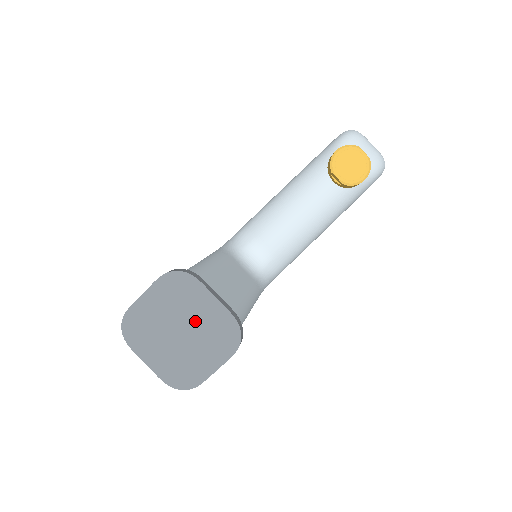
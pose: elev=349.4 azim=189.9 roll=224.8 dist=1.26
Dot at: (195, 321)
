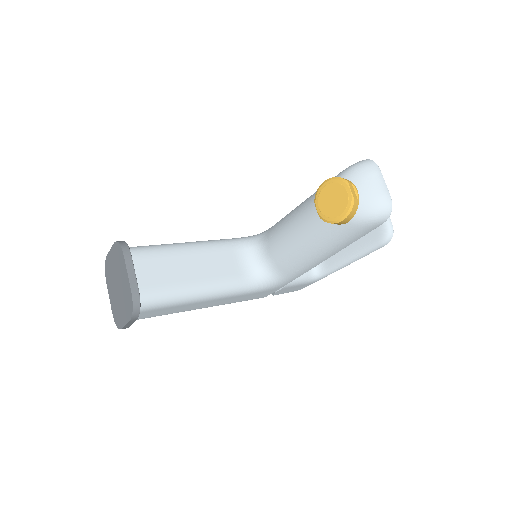
Dot at: (122, 283)
